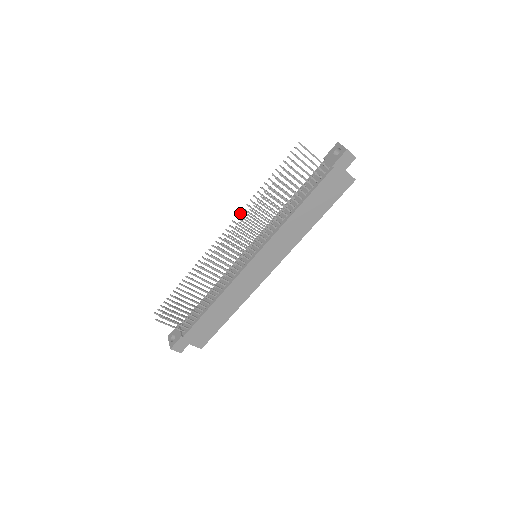
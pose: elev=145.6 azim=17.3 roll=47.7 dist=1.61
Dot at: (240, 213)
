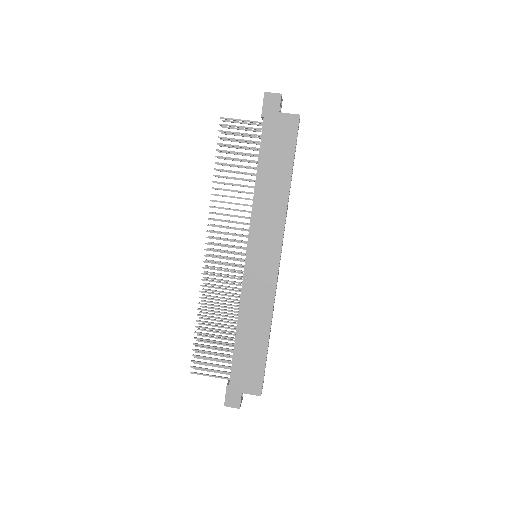
Dot at: occluded
